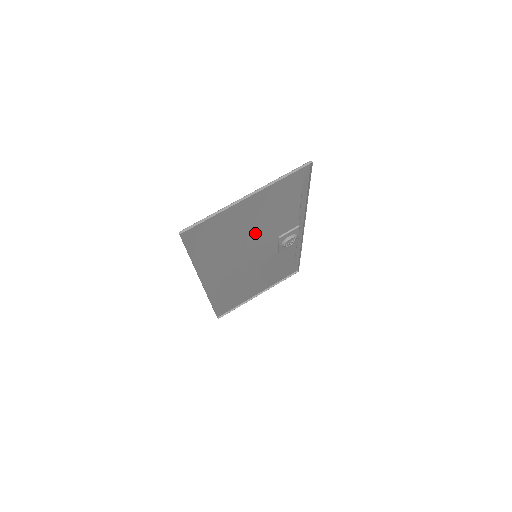
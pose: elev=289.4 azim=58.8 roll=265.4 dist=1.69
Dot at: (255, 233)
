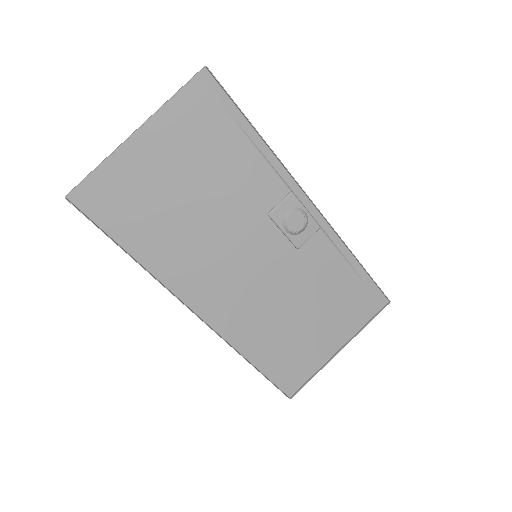
Dot at: (212, 206)
